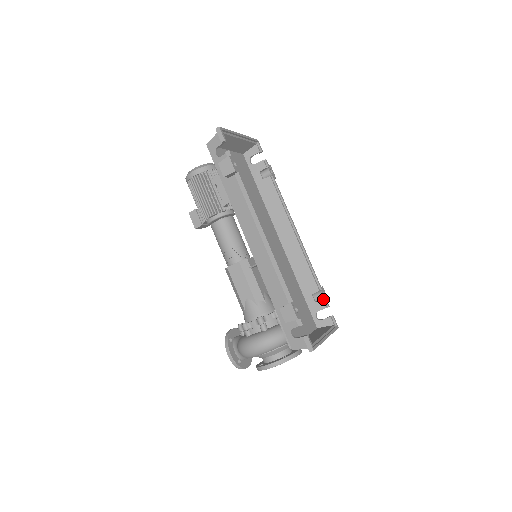
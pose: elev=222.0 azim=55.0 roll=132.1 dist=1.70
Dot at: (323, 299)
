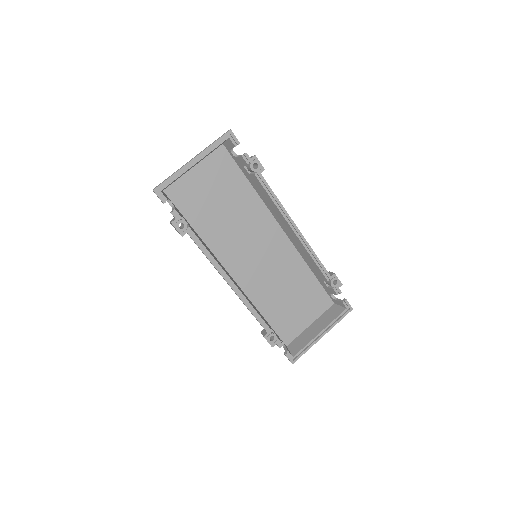
Dot at: (333, 287)
